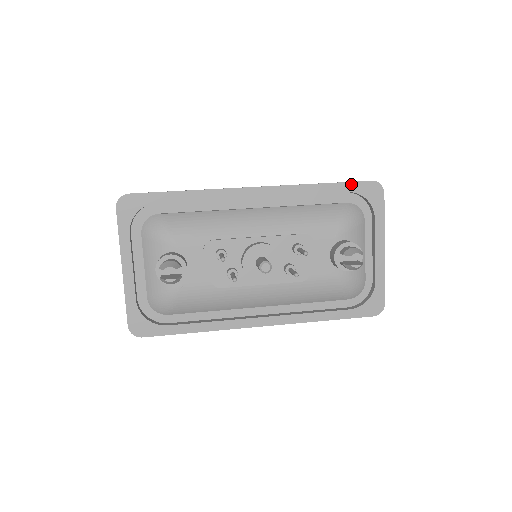
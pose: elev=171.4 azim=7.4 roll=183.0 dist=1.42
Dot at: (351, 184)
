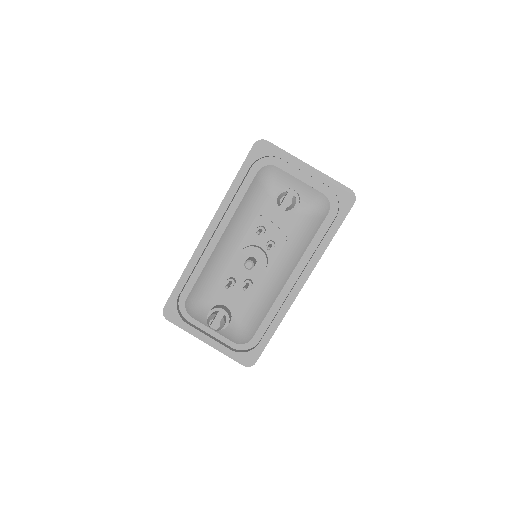
Dot at: (246, 162)
